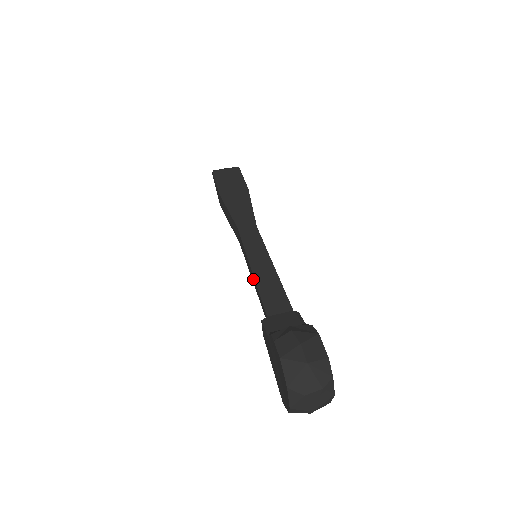
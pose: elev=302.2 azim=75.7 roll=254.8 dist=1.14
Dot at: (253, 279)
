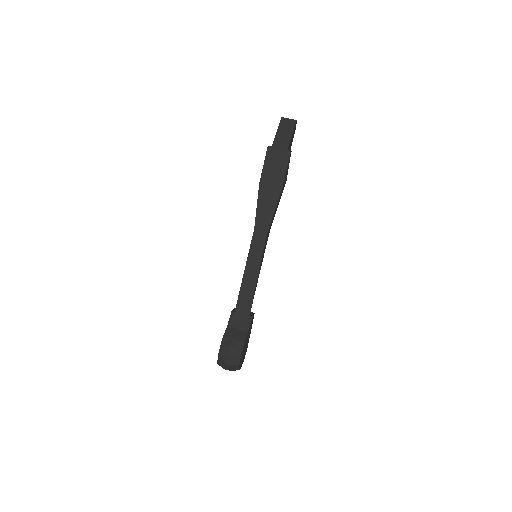
Dot at: (244, 276)
